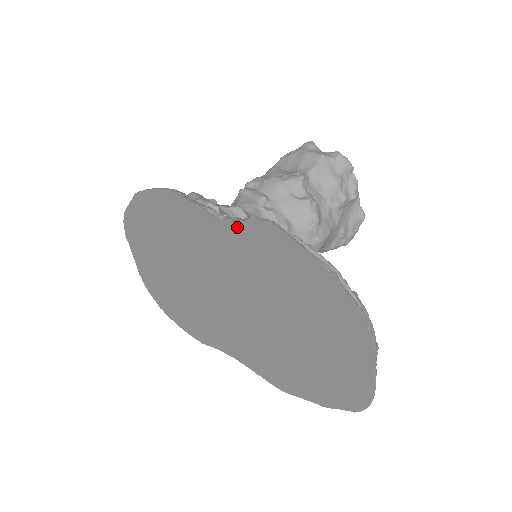
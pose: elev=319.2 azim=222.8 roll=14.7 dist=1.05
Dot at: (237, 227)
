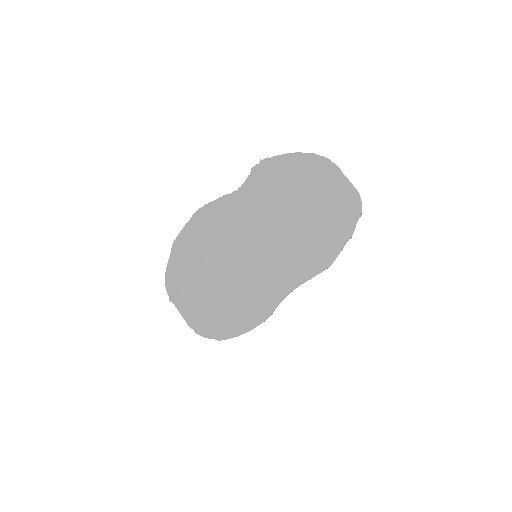
Dot at: (248, 182)
